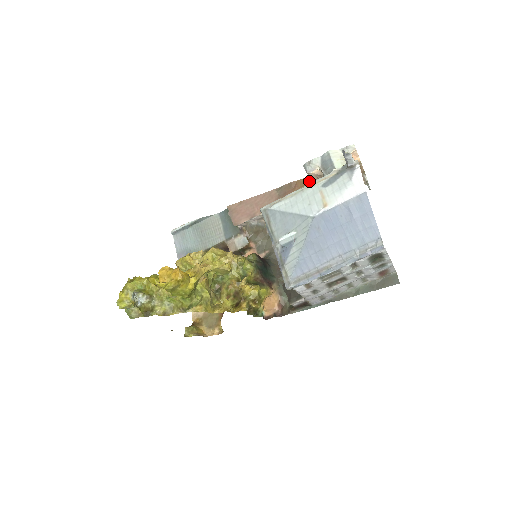
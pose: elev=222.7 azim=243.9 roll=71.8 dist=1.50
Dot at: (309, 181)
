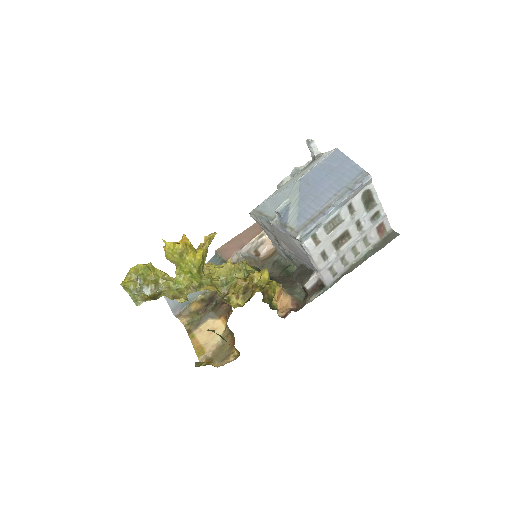
Dot at: occluded
